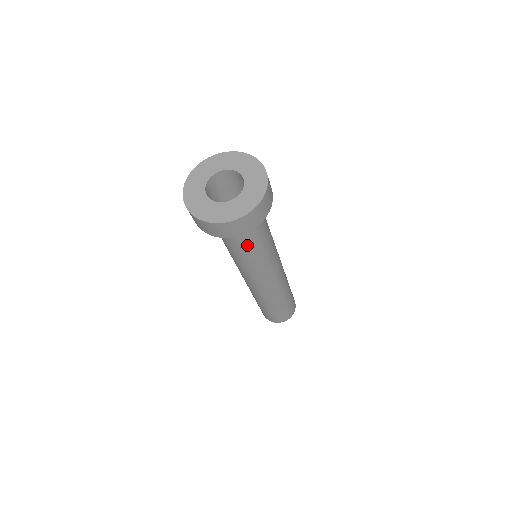
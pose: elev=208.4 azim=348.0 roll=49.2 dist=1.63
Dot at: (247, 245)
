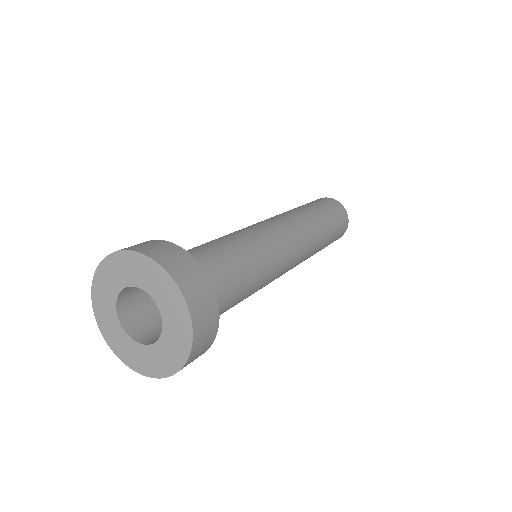
Dot at: (229, 308)
